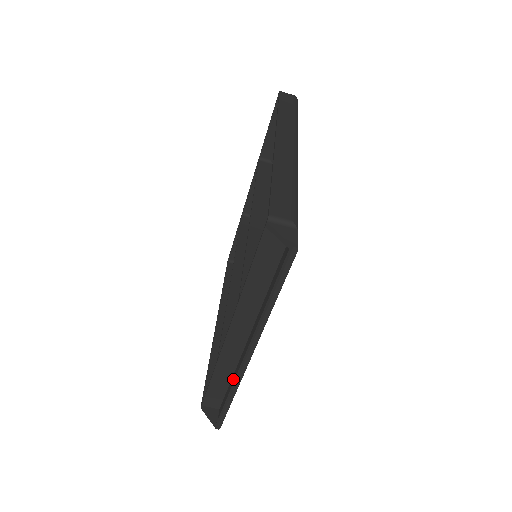
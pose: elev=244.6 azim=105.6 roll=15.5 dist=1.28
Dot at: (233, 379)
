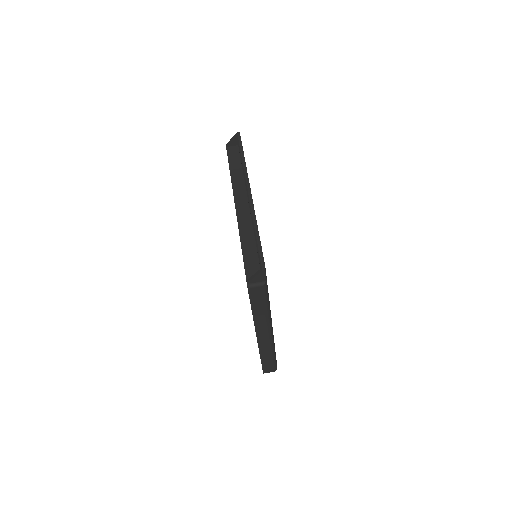
Dot at: occluded
